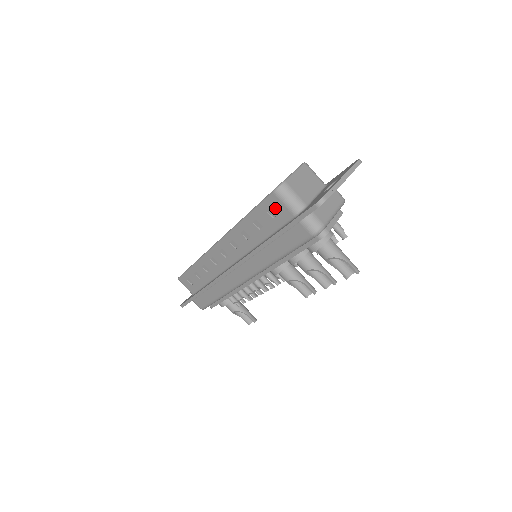
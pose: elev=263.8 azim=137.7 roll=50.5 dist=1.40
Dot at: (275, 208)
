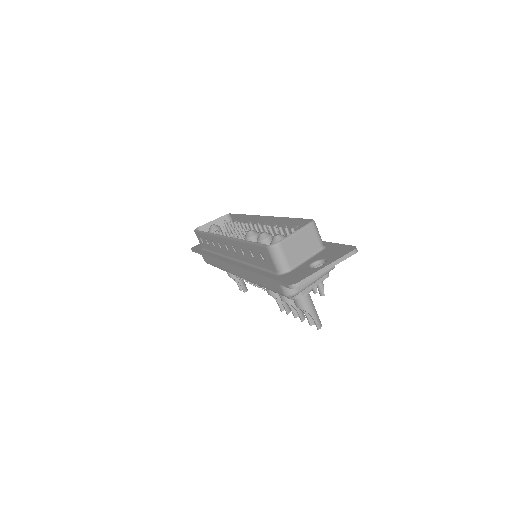
Dot at: (266, 256)
